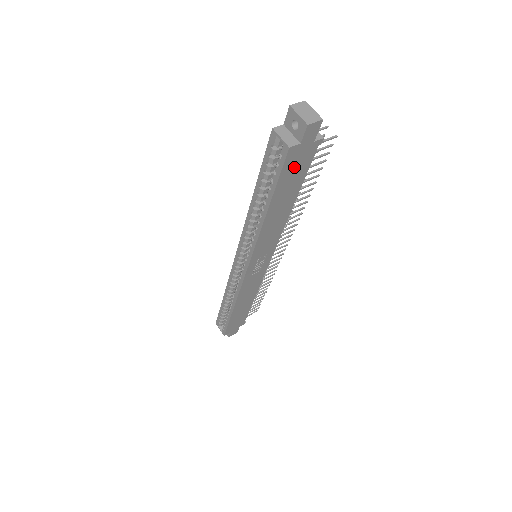
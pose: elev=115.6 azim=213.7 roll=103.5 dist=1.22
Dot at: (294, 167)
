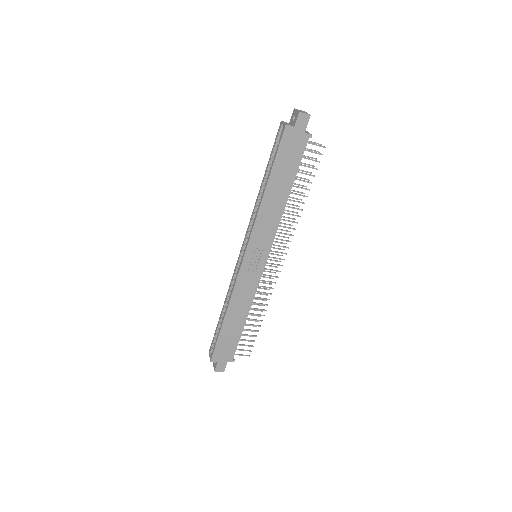
Dot at: (289, 149)
